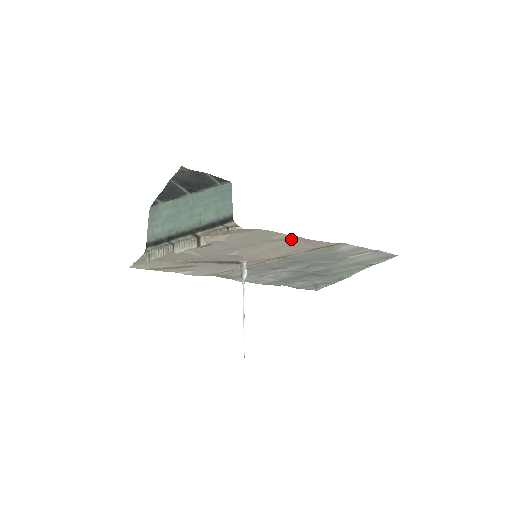
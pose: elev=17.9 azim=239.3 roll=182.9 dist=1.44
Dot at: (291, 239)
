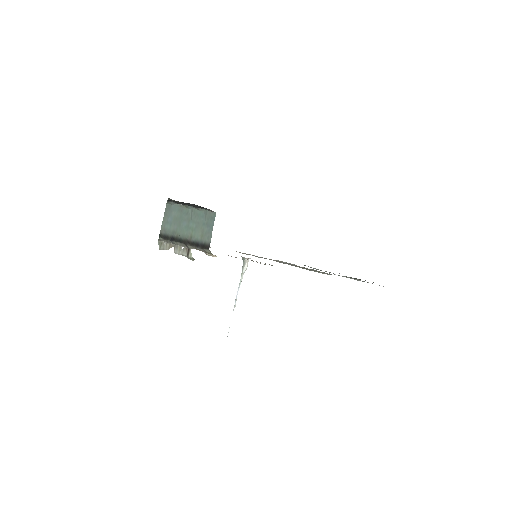
Dot at: occluded
